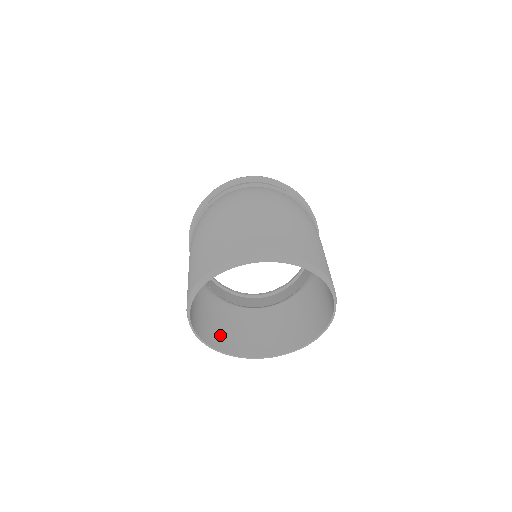
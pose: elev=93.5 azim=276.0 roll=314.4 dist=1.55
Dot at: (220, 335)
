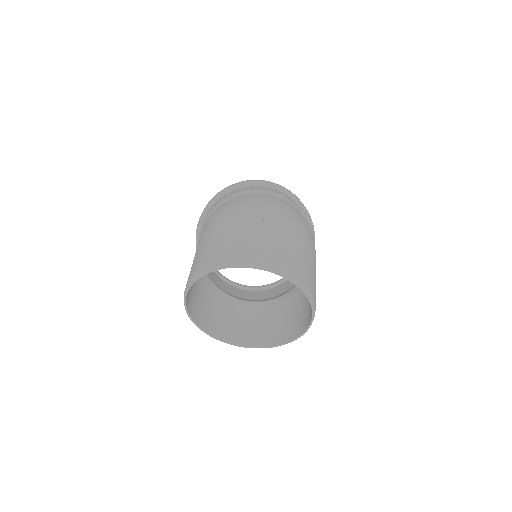
Dot at: (203, 313)
